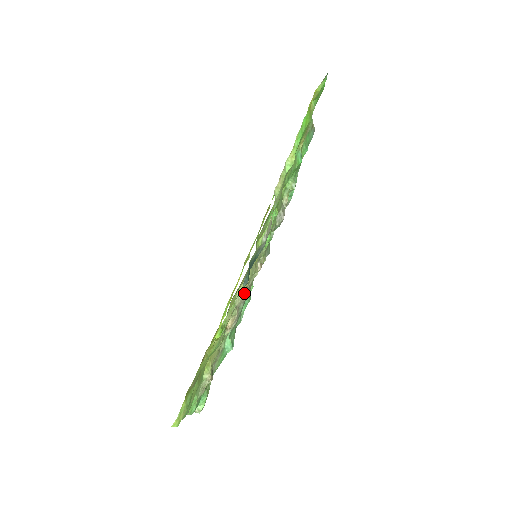
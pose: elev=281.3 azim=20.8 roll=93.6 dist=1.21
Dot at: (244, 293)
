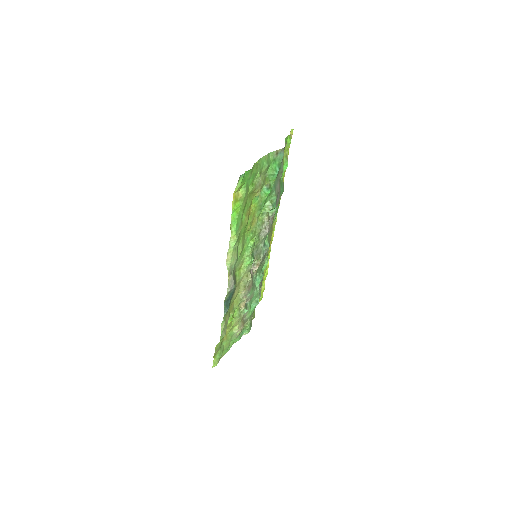
Dot at: (244, 291)
